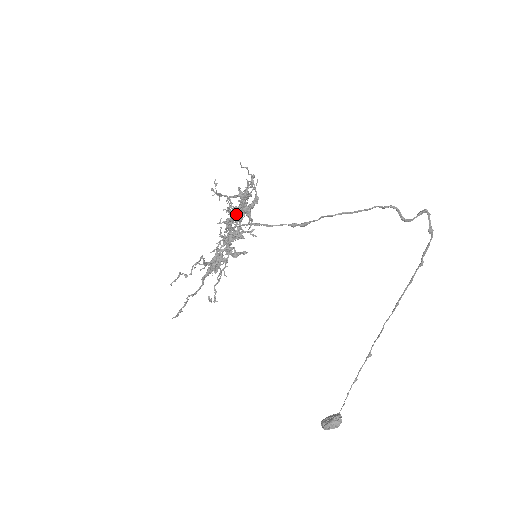
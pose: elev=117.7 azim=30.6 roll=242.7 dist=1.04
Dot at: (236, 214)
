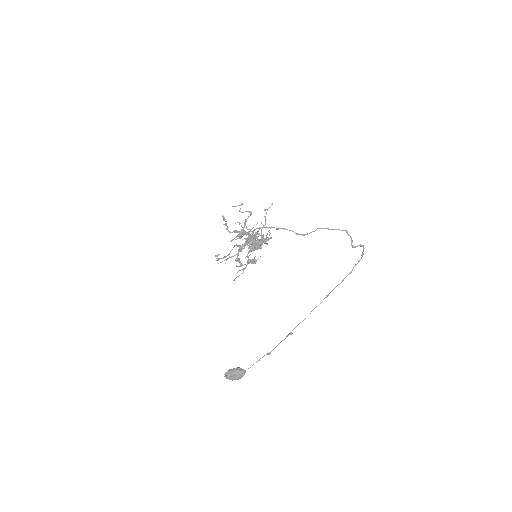
Dot at: occluded
